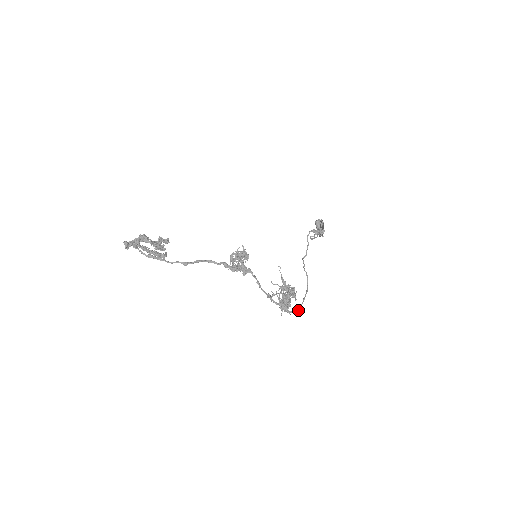
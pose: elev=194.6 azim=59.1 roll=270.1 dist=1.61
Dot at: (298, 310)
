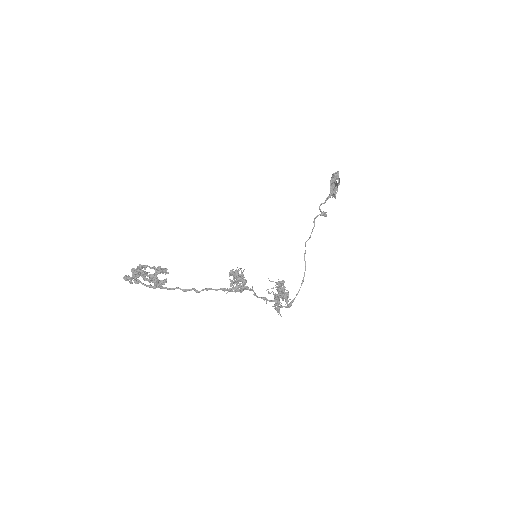
Dot at: (290, 306)
